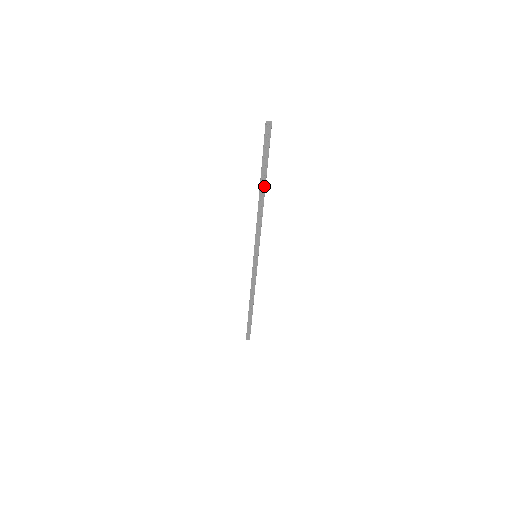
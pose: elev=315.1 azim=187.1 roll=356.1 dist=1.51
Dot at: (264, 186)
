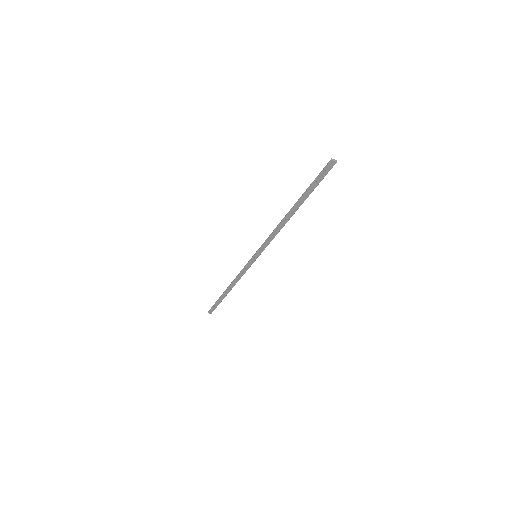
Dot at: (298, 207)
